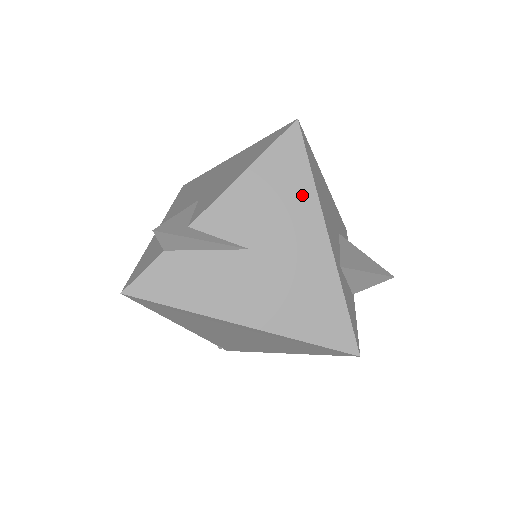
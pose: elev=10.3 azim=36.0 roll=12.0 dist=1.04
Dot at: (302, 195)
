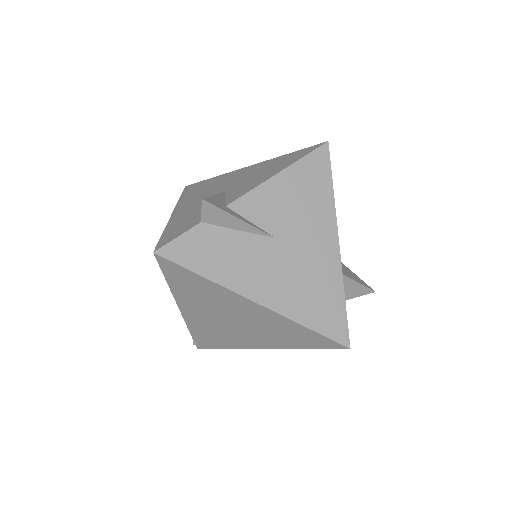
Dot at: (323, 202)
